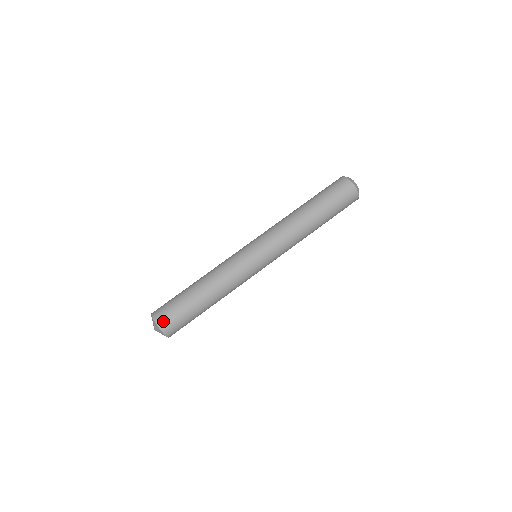
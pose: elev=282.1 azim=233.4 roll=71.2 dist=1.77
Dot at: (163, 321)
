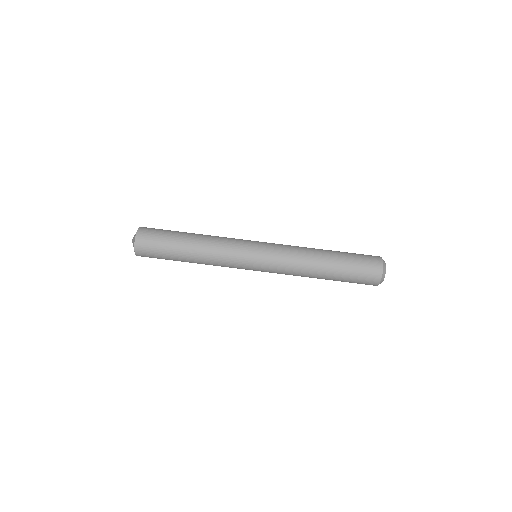
Dot at: (141, 248)
